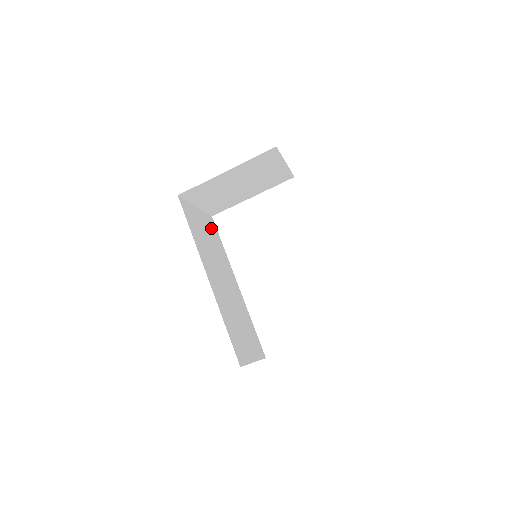
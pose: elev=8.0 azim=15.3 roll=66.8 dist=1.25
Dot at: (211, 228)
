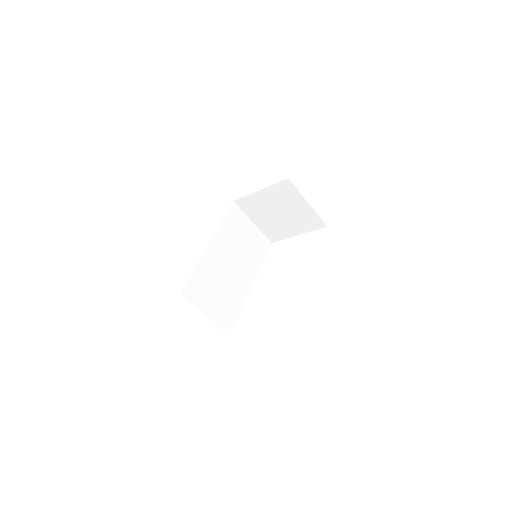
Dot at: (259, 243)
